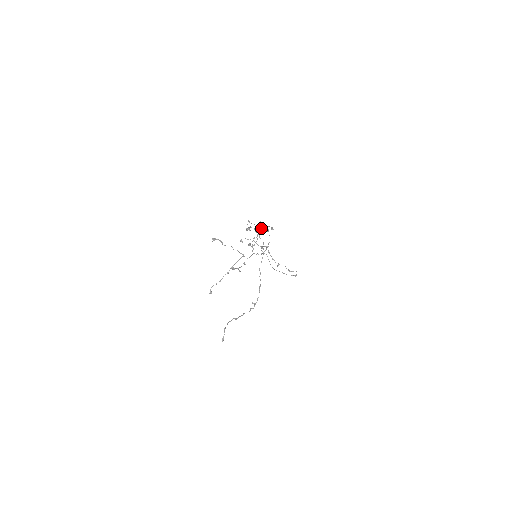
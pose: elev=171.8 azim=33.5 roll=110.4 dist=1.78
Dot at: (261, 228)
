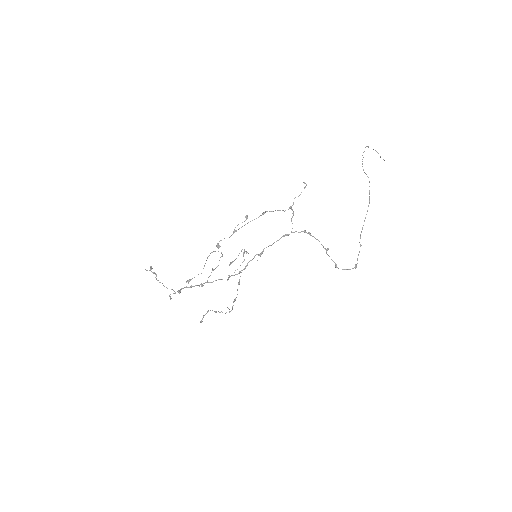
Dot at: occluded
